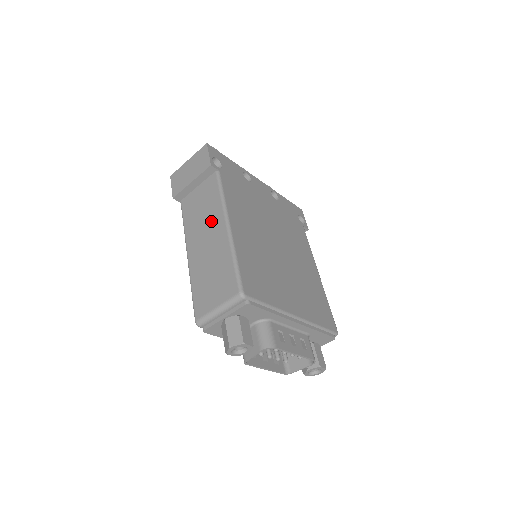
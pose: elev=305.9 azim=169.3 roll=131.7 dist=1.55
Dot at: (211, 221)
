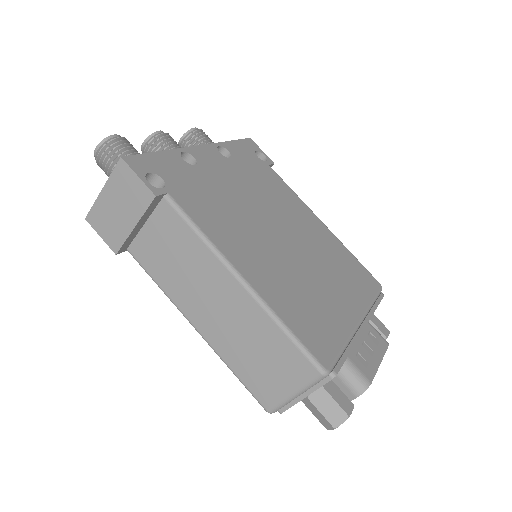
Dot at: (207, 278)
